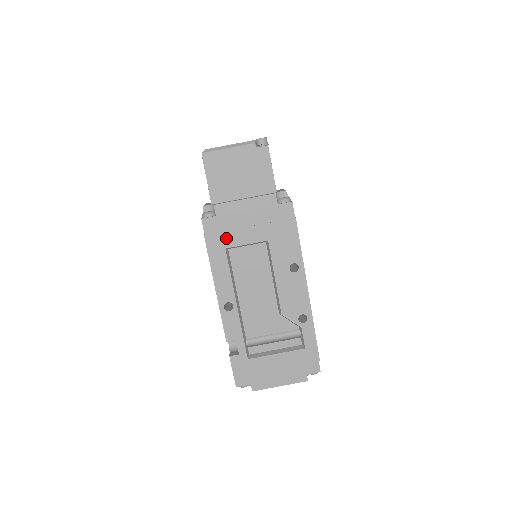
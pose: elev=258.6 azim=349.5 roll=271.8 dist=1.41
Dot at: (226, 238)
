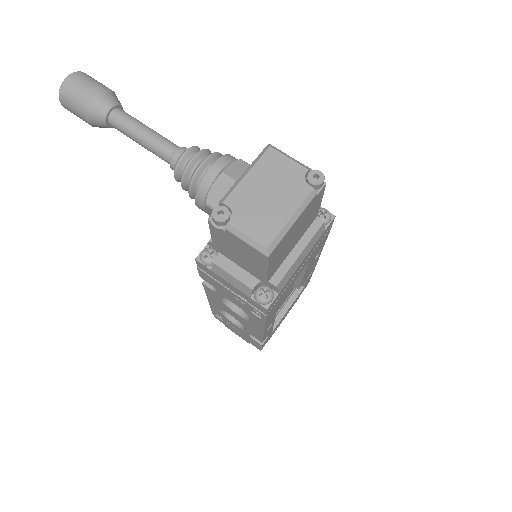
Dot at: (281, 297)
